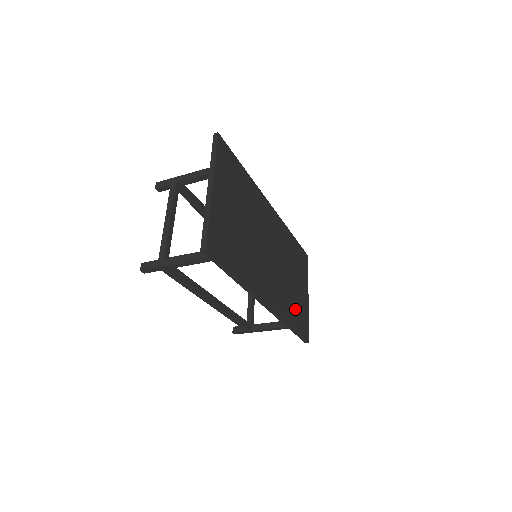
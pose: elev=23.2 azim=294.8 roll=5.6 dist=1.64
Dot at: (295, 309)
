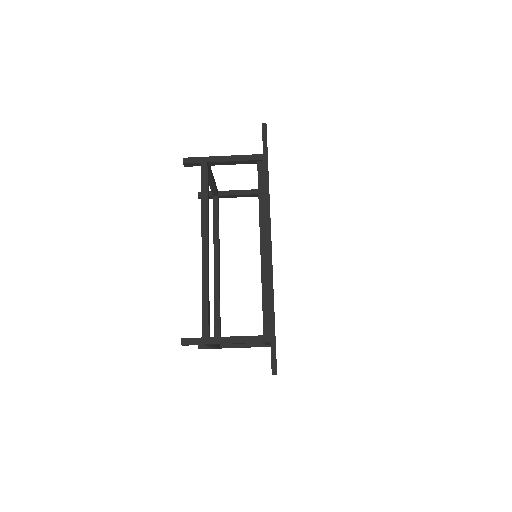
Dot at: occluded
